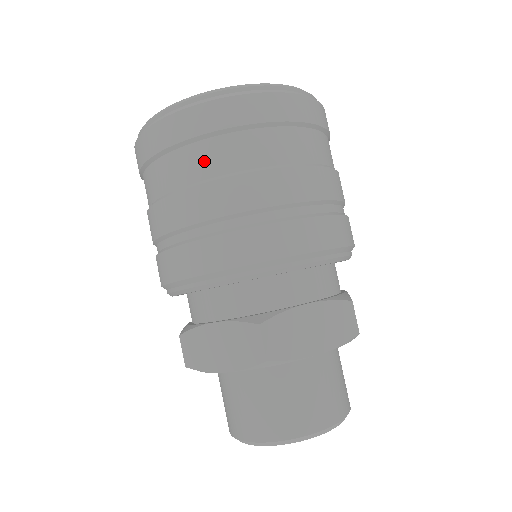
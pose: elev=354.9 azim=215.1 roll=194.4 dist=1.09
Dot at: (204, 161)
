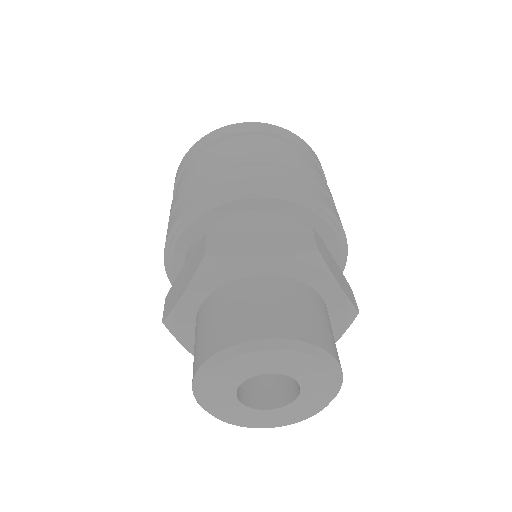
Dot at: (280, 146)
